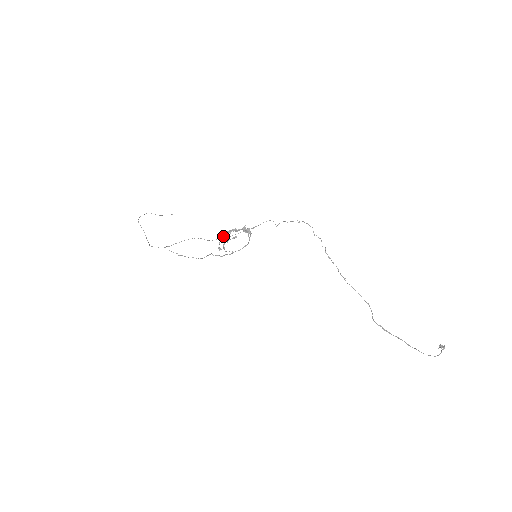
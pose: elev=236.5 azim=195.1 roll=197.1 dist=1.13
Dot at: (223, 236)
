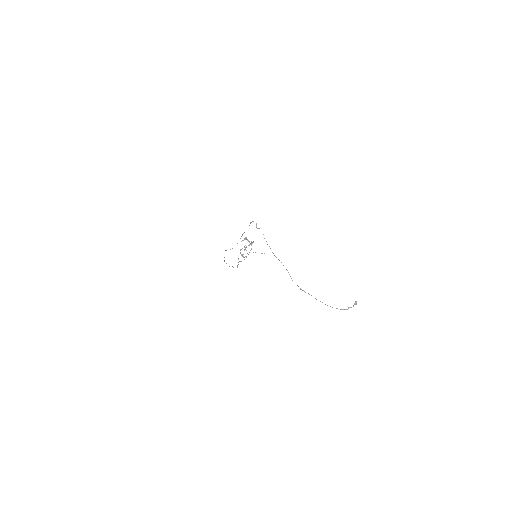
Dot at: (245, 248)
